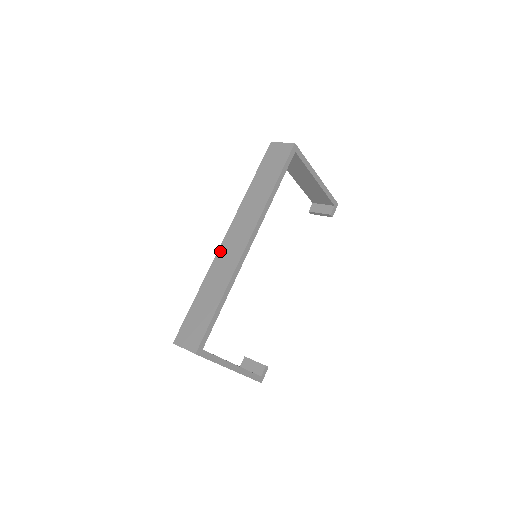
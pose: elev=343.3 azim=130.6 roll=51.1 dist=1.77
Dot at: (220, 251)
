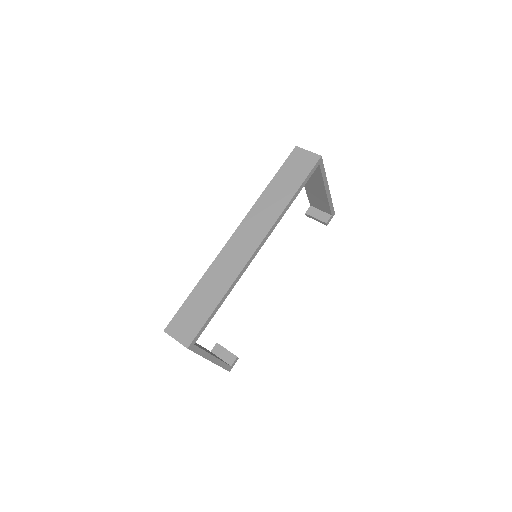
Dot at: (226, 248)
